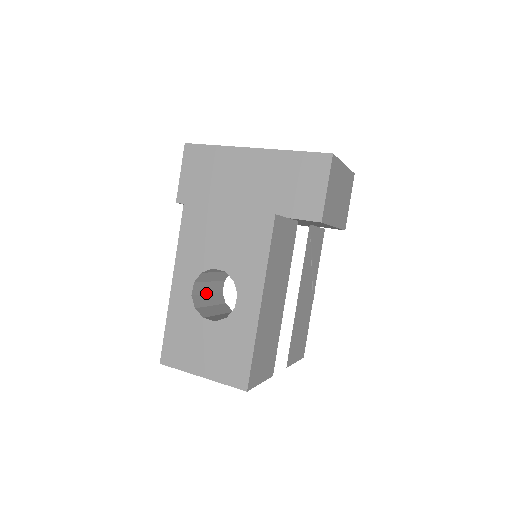
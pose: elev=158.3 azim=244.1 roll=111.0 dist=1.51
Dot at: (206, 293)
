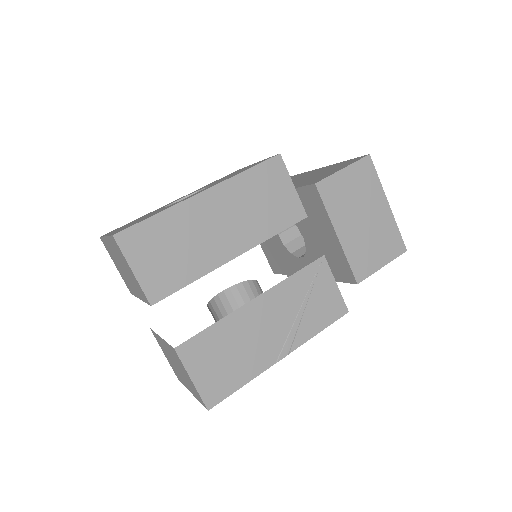
Dot at: occluded
